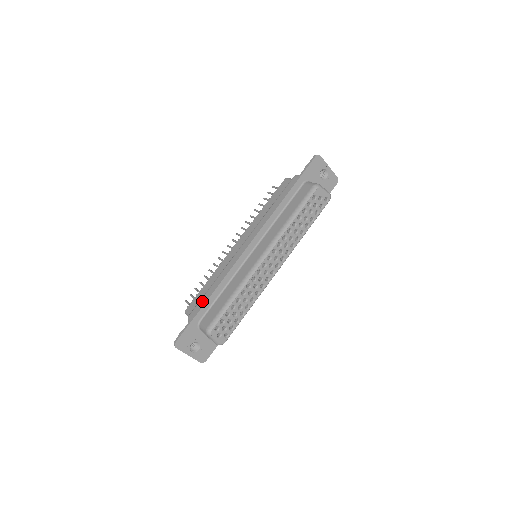
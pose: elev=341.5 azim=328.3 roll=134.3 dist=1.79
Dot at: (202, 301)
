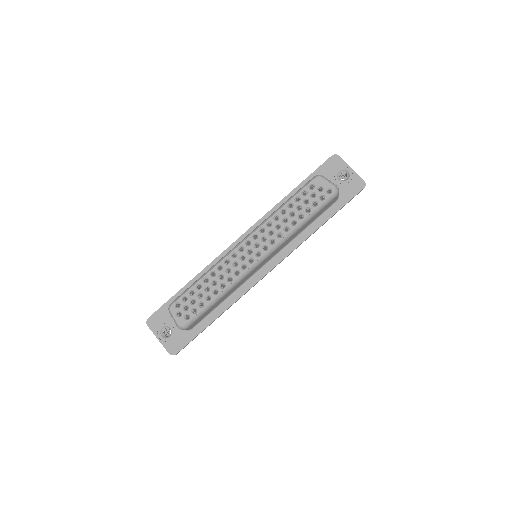
Dot at: occluded
